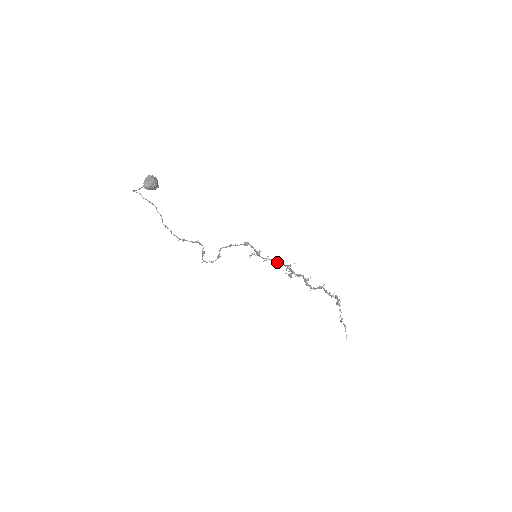
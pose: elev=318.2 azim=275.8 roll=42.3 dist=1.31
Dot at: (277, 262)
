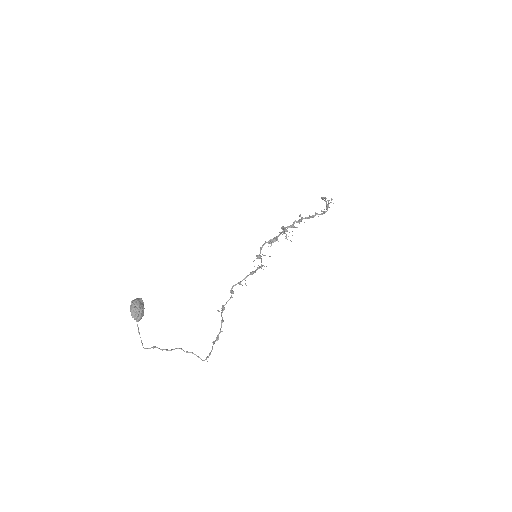
Dot at: (273, 241)
